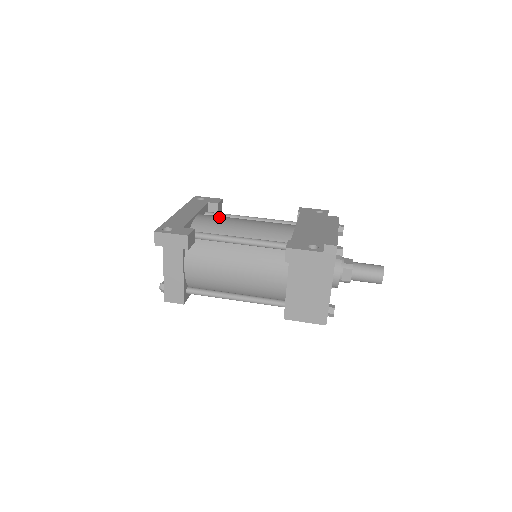
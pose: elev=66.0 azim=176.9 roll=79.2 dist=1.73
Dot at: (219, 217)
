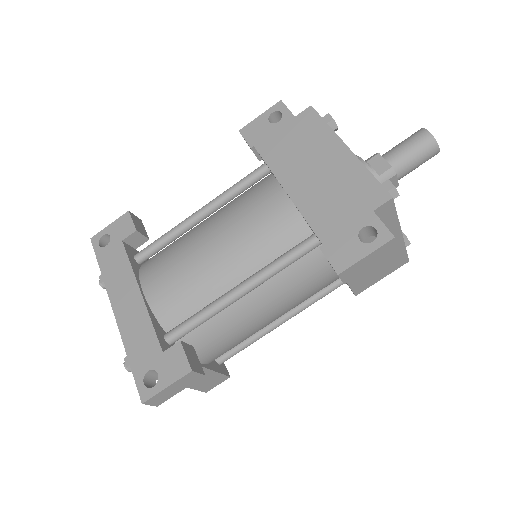
Dot at: (172, 266)
